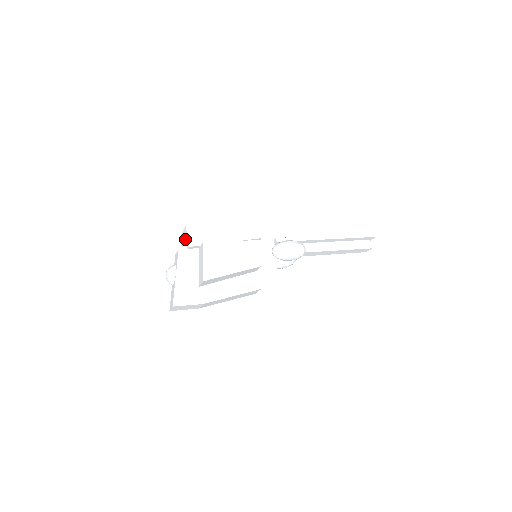
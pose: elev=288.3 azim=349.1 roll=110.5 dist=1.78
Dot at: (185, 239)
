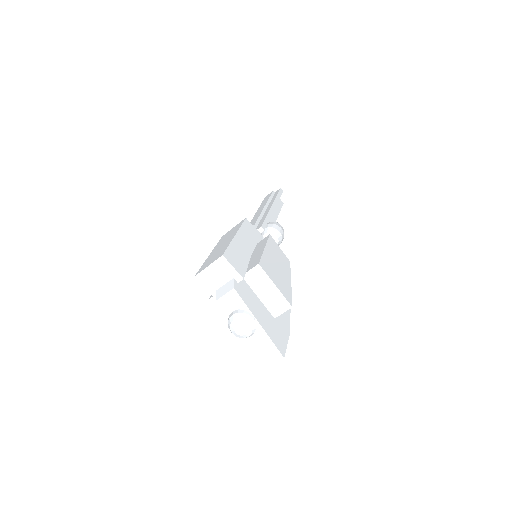
Dot at: (224, 273)
